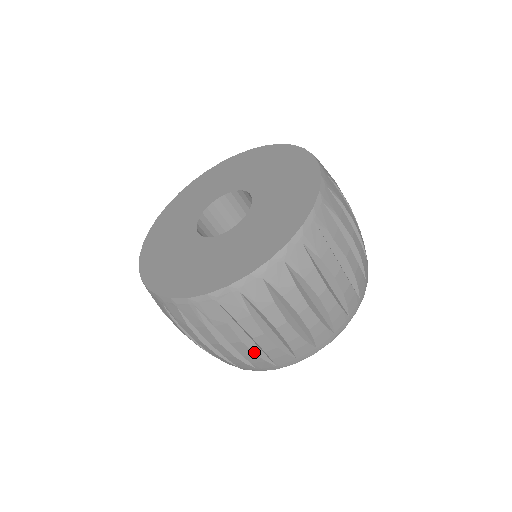
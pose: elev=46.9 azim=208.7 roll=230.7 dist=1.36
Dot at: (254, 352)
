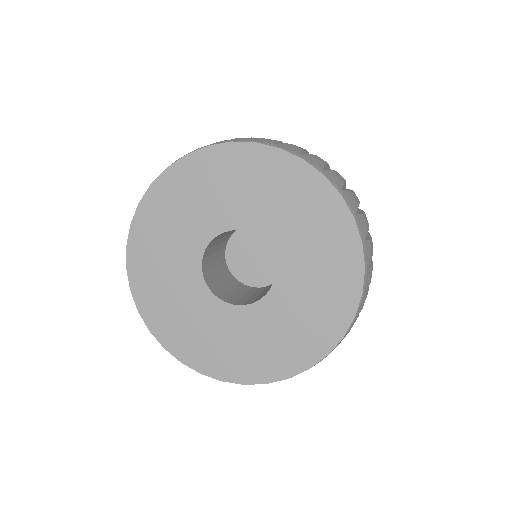
Dot at: occluded
